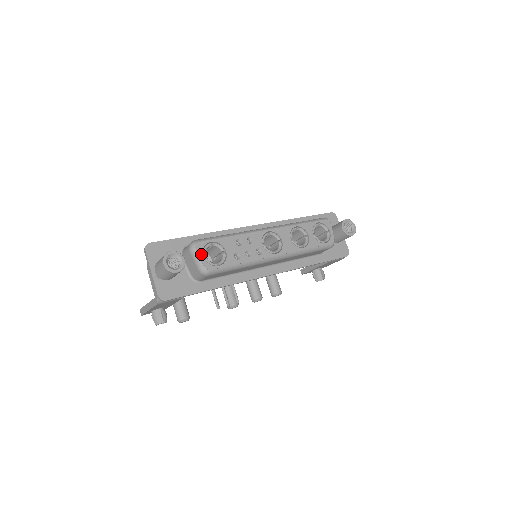
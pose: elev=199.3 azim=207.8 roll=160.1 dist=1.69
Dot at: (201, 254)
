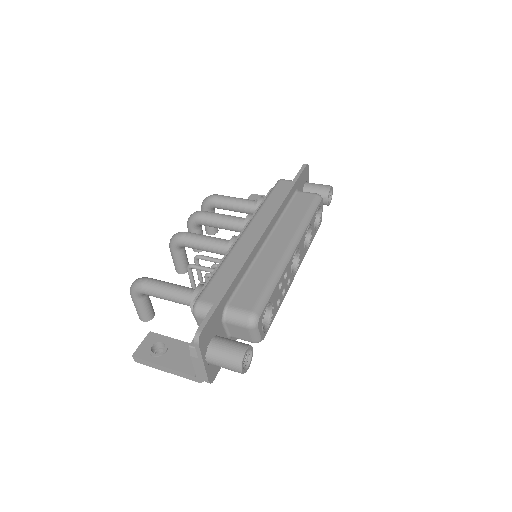
Dot at: (261, 328)
